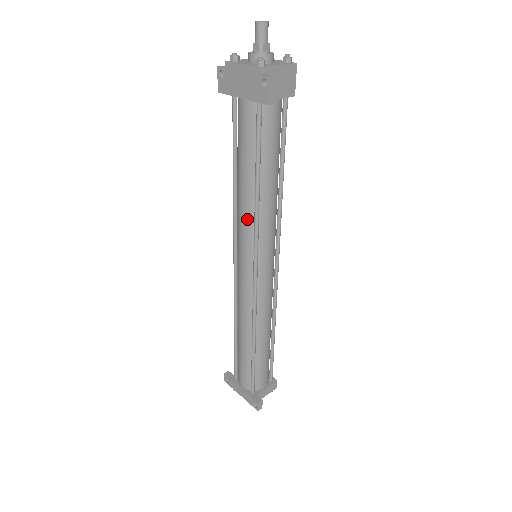
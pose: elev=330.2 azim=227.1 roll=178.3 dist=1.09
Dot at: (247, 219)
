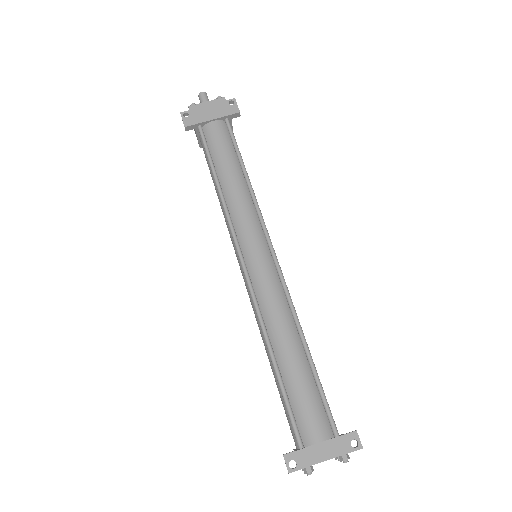
Dot at: (245, 204)
